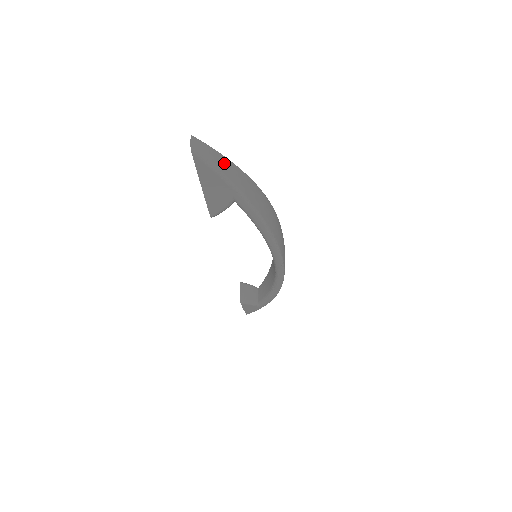
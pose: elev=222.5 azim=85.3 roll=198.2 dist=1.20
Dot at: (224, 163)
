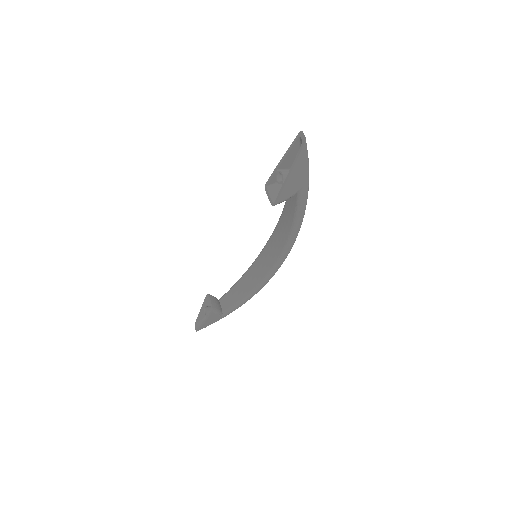
Dot at: occluded
